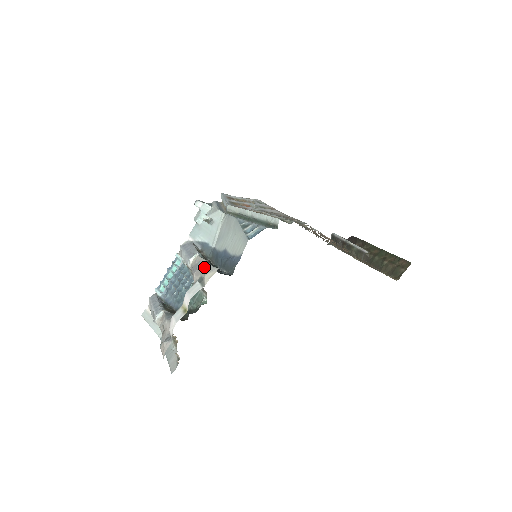
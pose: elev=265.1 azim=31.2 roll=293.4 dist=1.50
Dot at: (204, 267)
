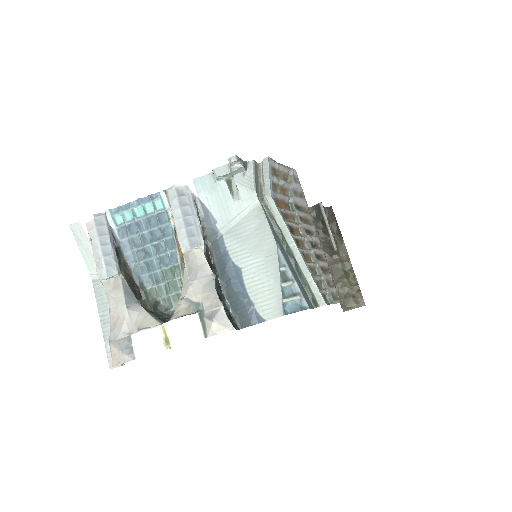
Dot at: (210, 293)
